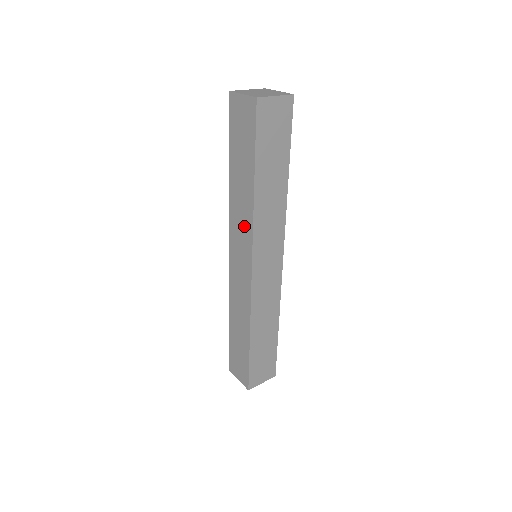
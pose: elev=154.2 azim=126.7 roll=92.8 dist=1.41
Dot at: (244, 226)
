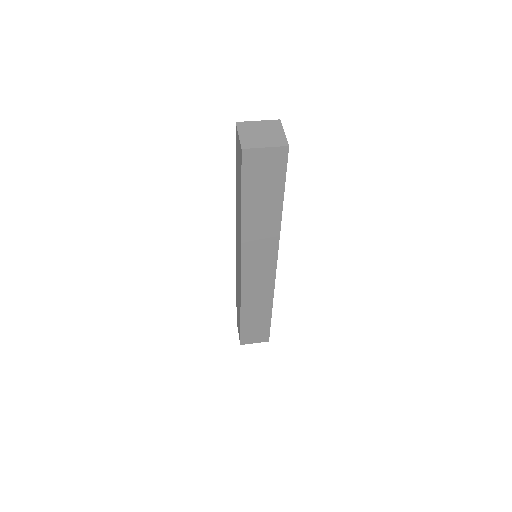
Dot at: (239, 236)
